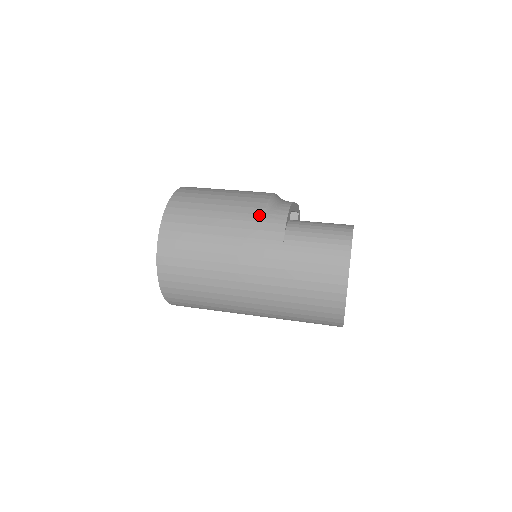
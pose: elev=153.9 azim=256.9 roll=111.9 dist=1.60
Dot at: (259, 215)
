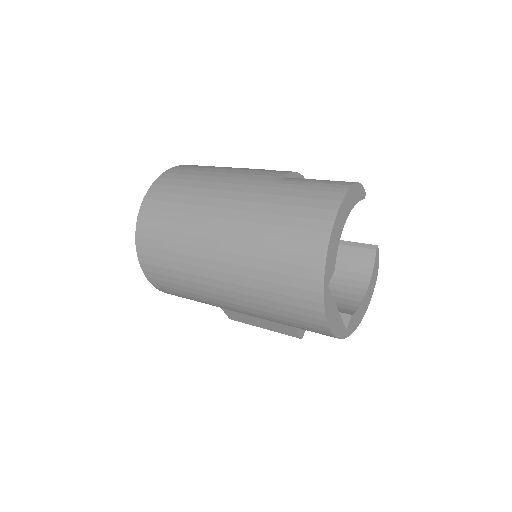
Dot at: (264, 170)
